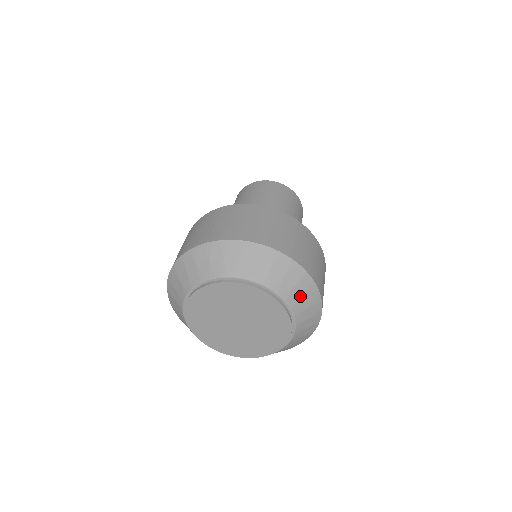
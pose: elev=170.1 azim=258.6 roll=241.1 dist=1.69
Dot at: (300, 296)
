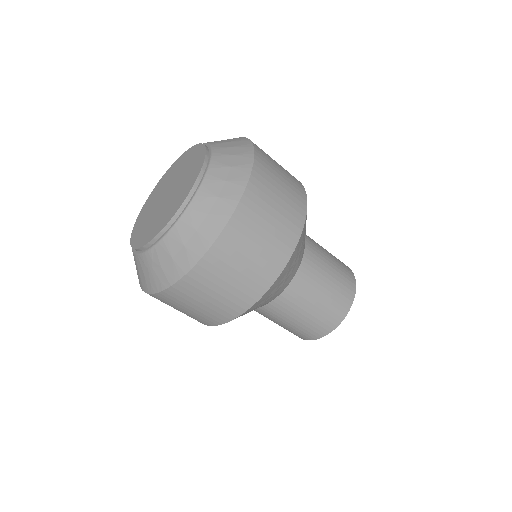
Dot at: (230, 154)
